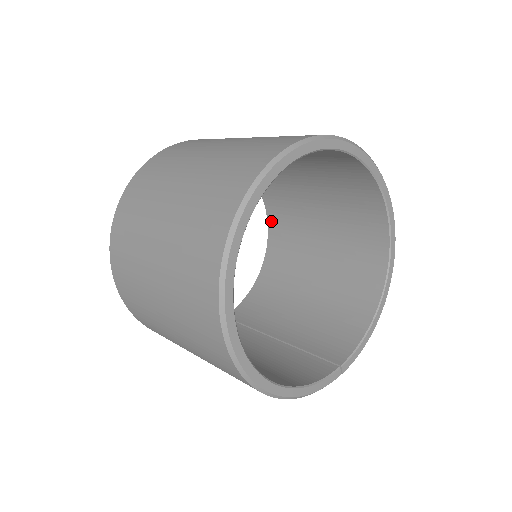
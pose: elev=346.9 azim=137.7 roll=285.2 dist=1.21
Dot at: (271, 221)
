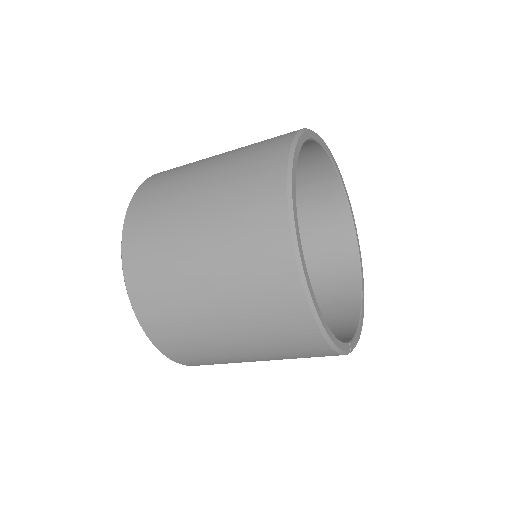
Dot at: occluded
